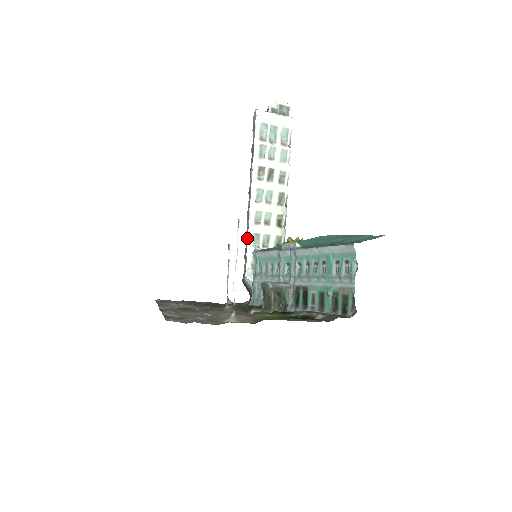
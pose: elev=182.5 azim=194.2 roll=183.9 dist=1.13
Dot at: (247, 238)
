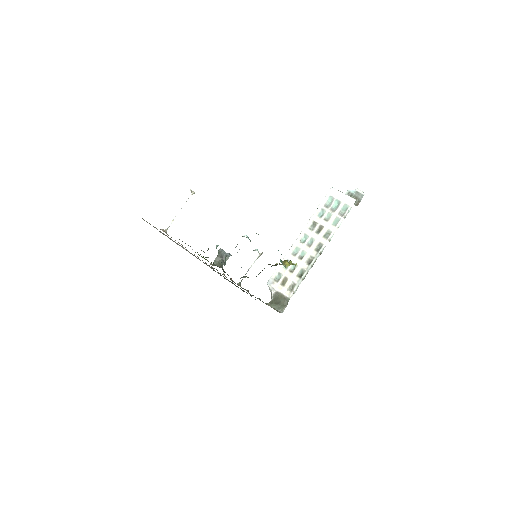
Dot at: occluded
